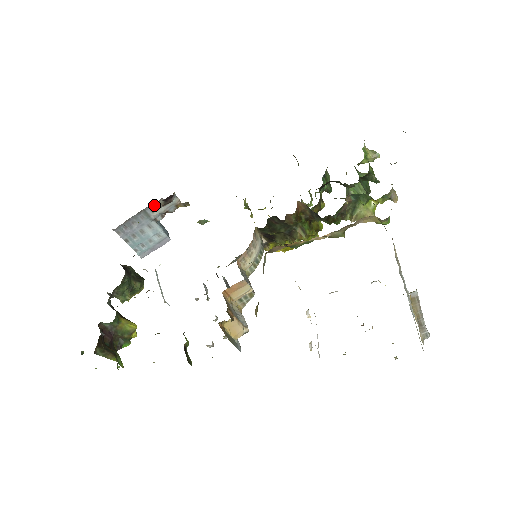
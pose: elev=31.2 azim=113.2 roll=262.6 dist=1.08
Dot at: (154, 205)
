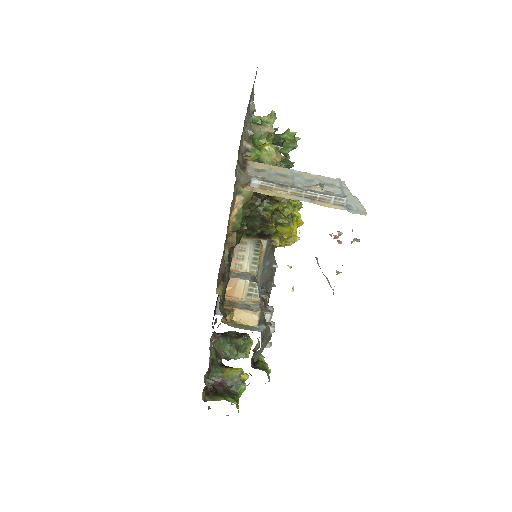
Dot at: occluded
